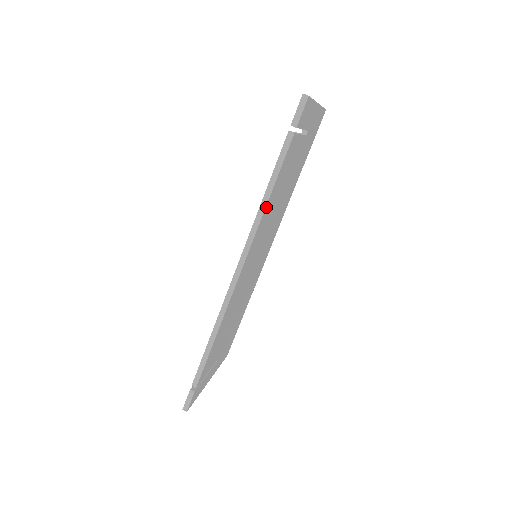
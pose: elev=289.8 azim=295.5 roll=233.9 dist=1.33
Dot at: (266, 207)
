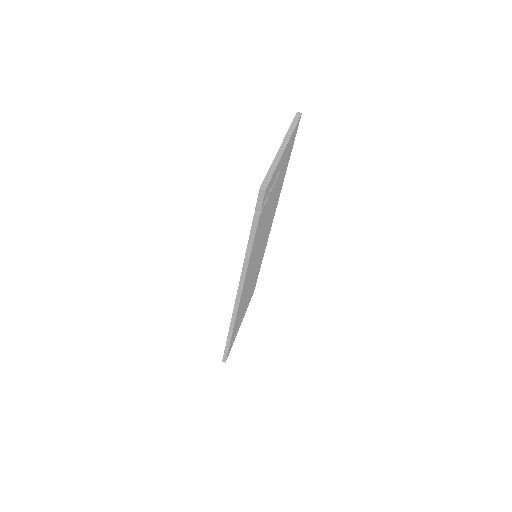
Dot at: (249, 259)
